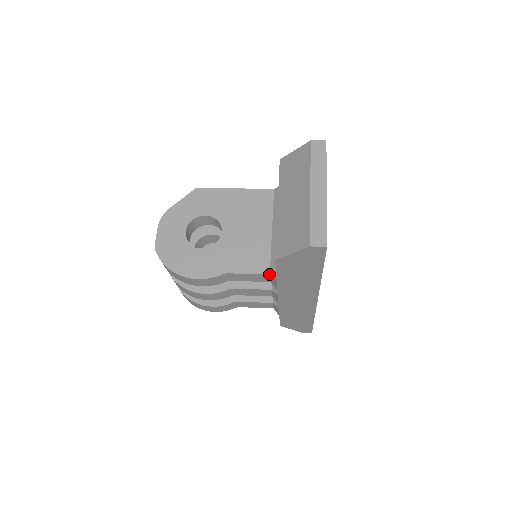
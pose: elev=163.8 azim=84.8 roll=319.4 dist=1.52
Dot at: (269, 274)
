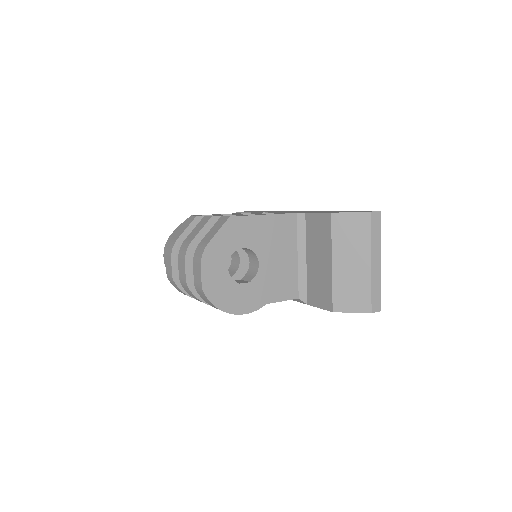
Dot at: (298, 298)
